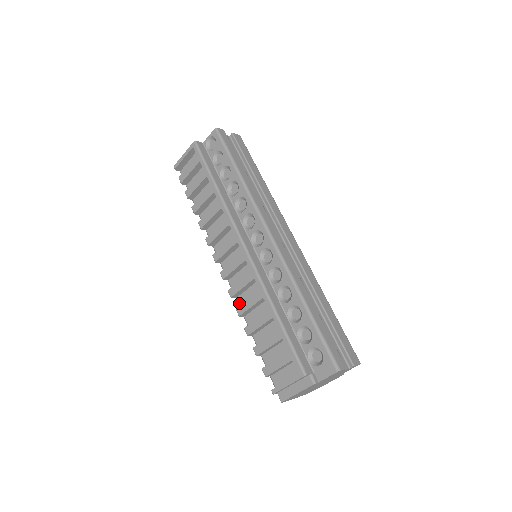
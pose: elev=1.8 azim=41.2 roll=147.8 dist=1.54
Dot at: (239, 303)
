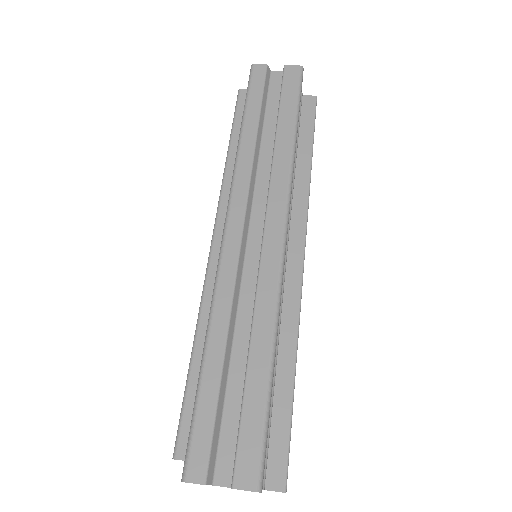
Dot at: occluded
